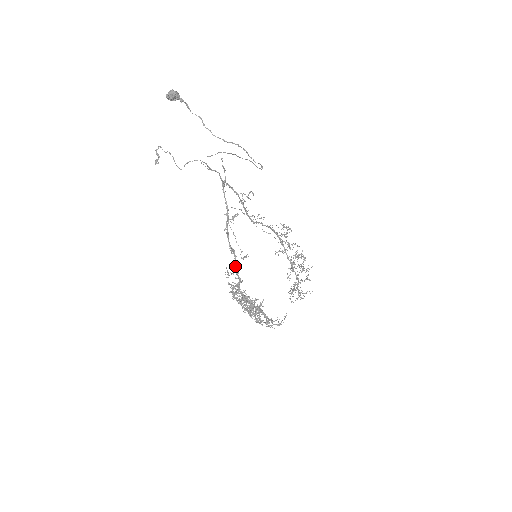
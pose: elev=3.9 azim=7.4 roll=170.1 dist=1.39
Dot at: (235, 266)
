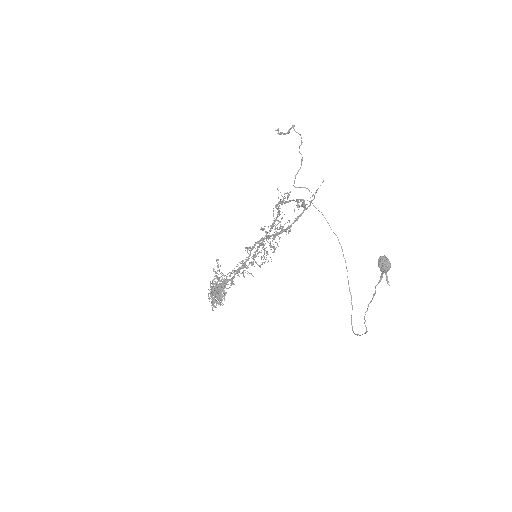
Dot at: (240, 268)
